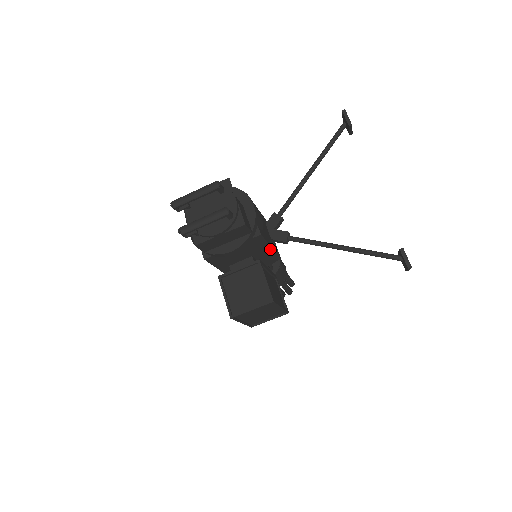
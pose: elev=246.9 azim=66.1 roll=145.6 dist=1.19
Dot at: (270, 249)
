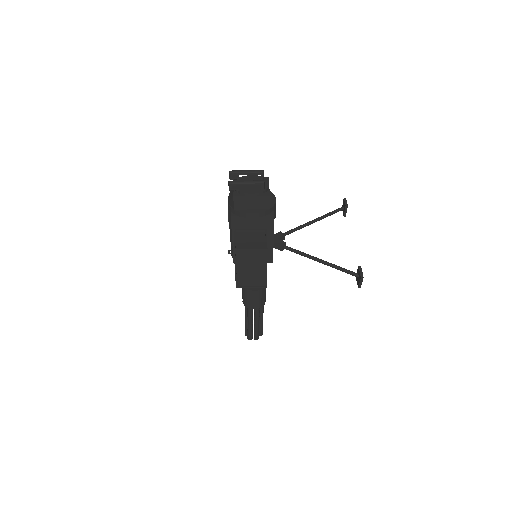
Dot at: (272, 241)
